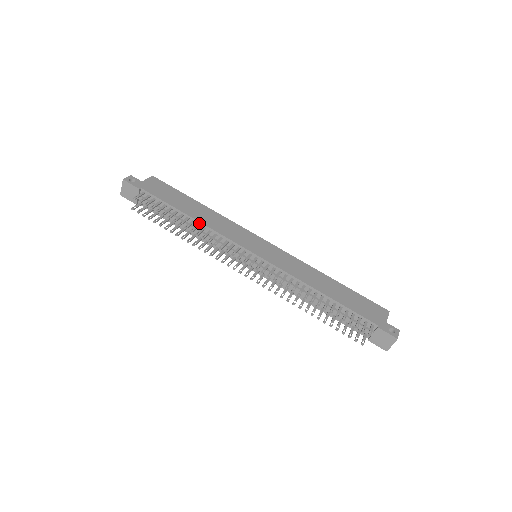
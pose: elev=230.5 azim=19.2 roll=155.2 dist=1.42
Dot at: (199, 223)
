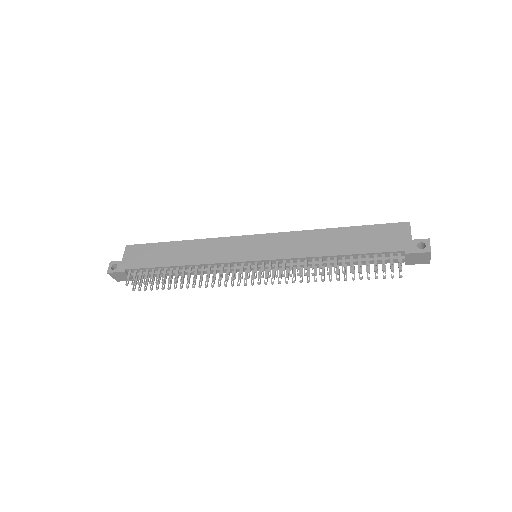
Dot at: (189, 266)
